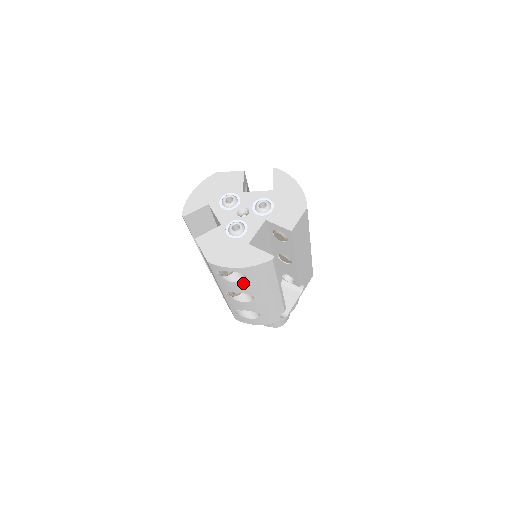
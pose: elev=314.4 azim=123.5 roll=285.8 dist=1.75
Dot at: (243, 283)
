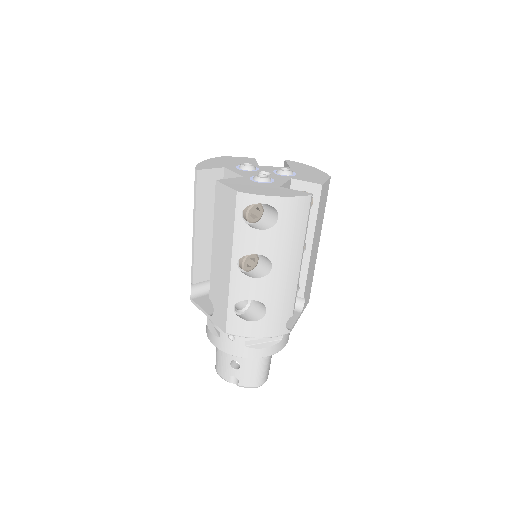
Dot at: (270, 232)
